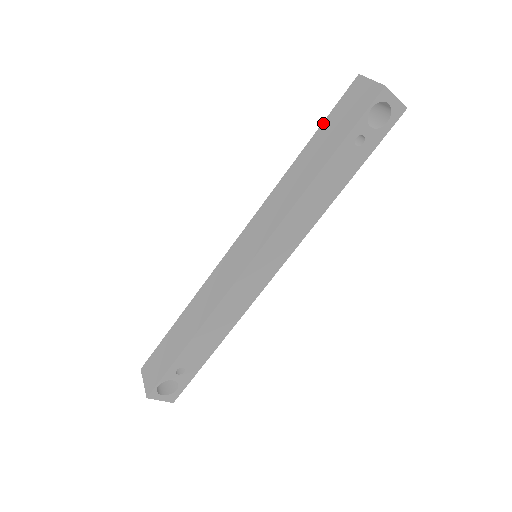
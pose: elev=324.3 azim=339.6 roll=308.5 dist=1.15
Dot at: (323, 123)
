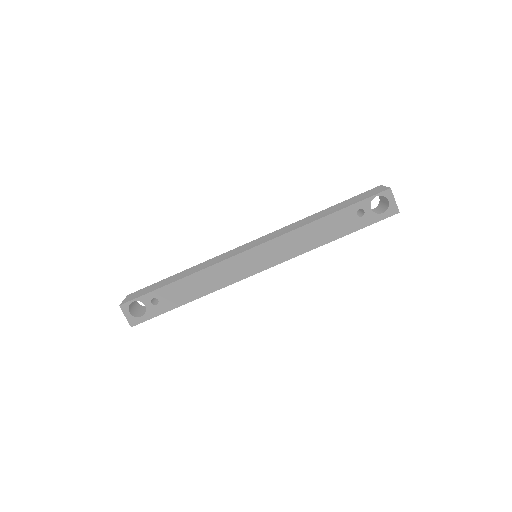
Dot at: (345, 200)
